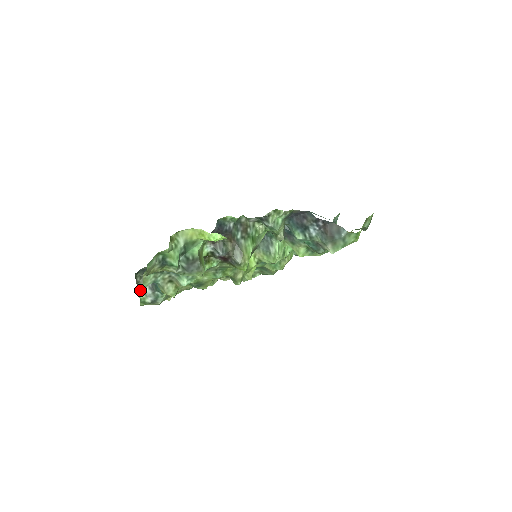
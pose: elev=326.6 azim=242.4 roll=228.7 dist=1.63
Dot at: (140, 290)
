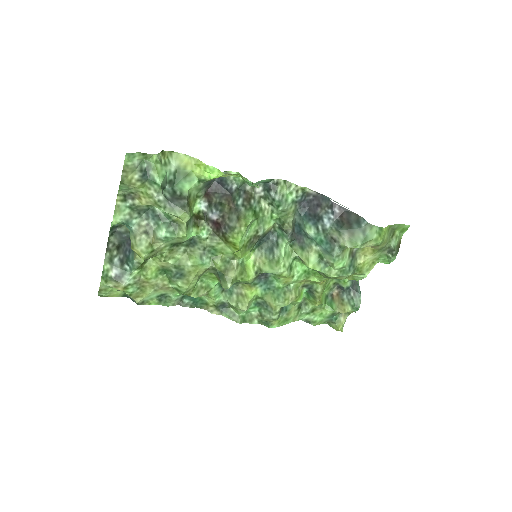
Dot at: (107, 258)
